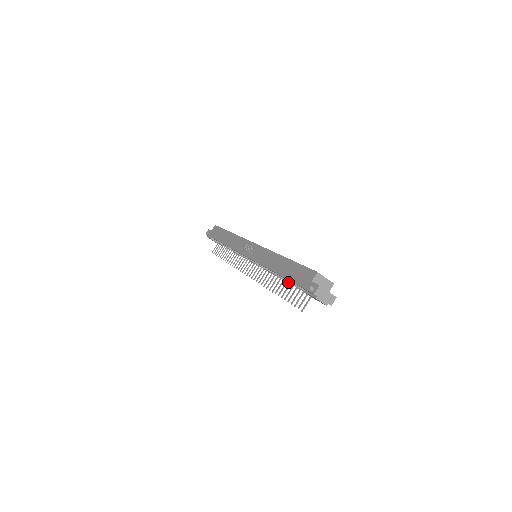
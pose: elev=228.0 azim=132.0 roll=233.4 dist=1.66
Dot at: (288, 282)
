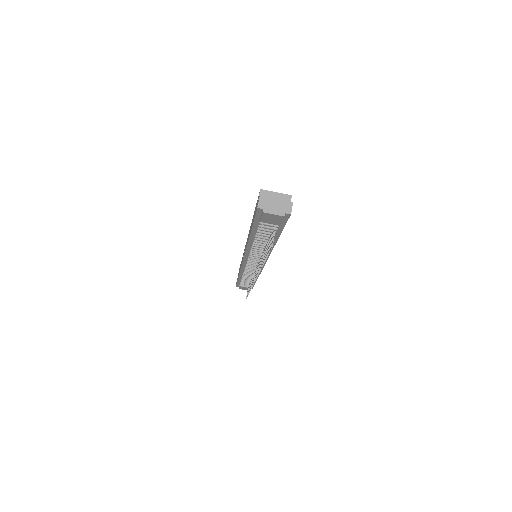
Dot at: (262, 238)
